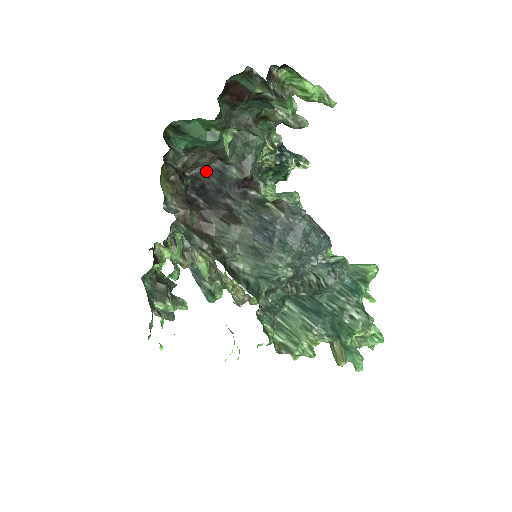
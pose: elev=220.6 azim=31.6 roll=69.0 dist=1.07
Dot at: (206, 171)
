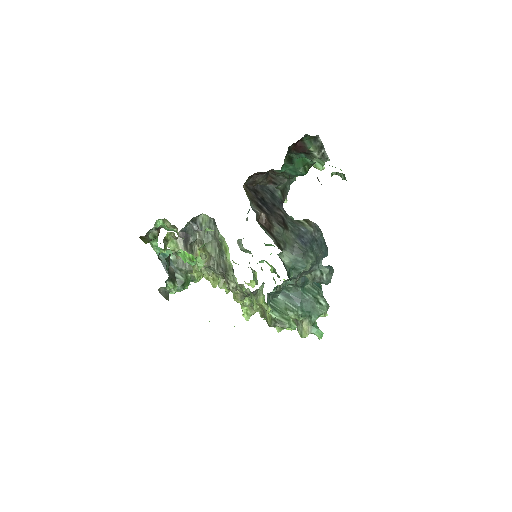
Dot at: (263, 188)
